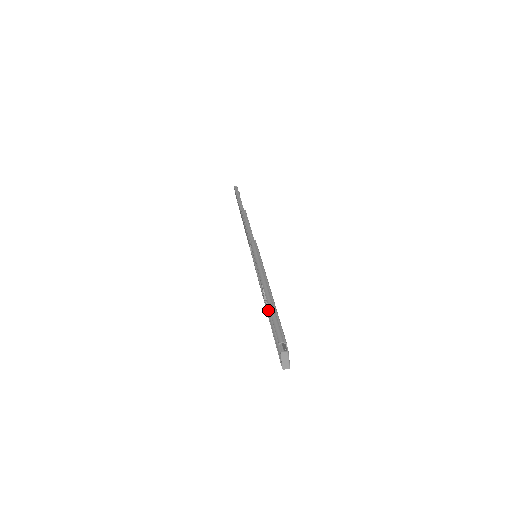
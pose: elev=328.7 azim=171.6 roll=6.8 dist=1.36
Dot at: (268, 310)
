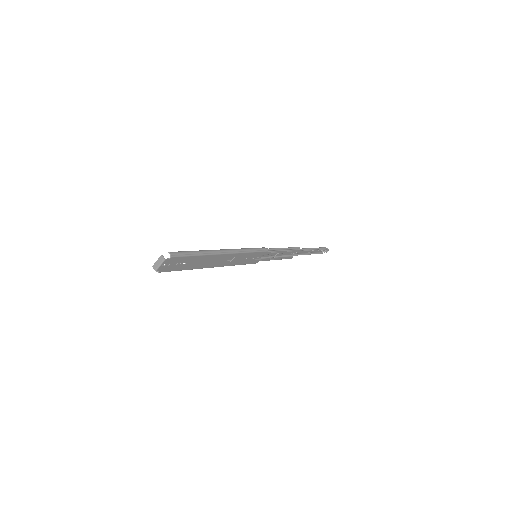
Dot at: occluded
